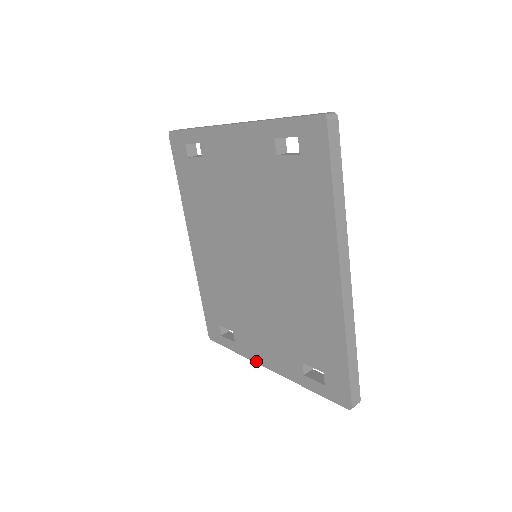
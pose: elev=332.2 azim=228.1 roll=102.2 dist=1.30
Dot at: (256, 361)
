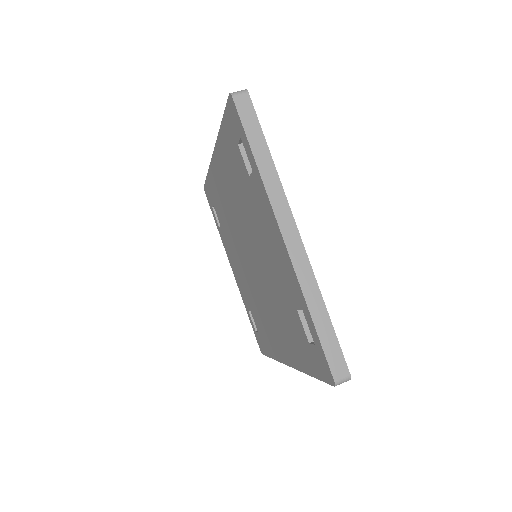
Dot at: (227, 255)
